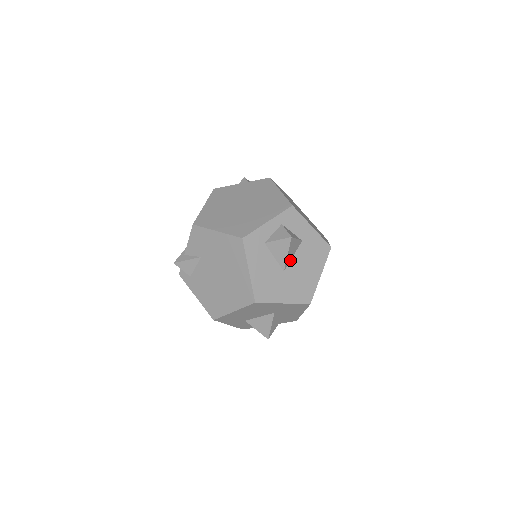
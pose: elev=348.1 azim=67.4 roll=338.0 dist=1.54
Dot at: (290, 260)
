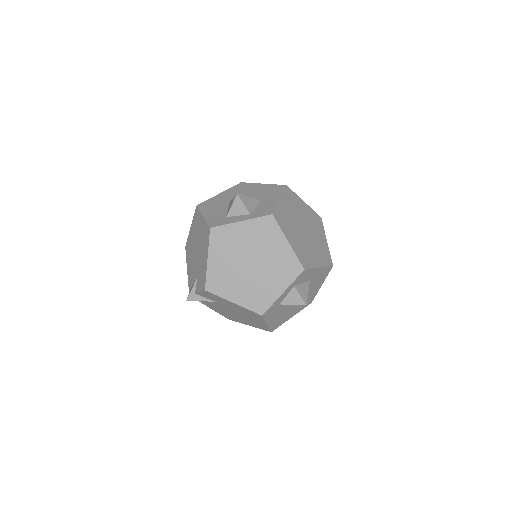
Dot at: occluded
